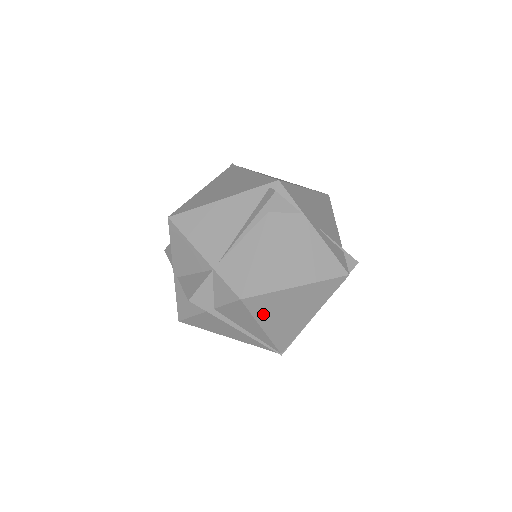
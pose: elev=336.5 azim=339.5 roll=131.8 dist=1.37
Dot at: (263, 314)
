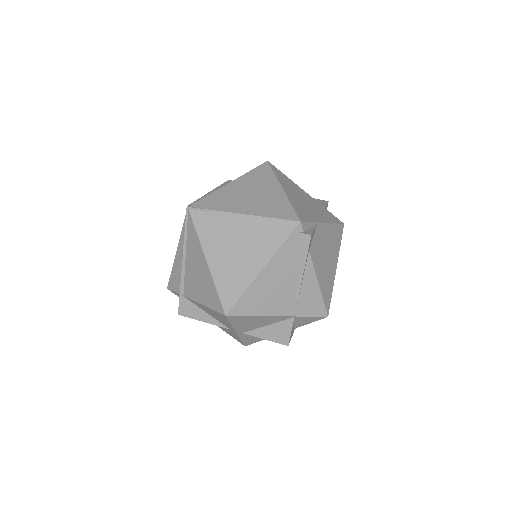
Dot at: occluded
